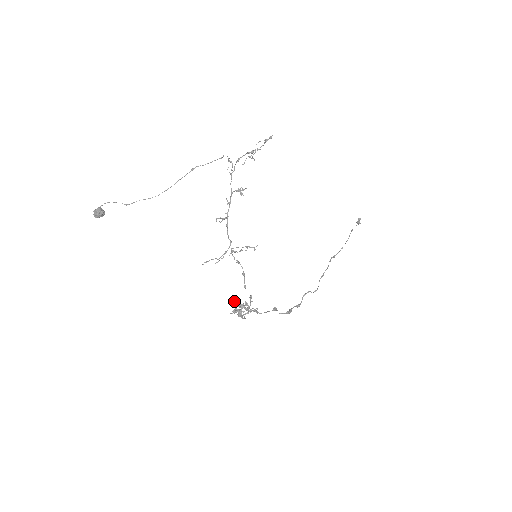
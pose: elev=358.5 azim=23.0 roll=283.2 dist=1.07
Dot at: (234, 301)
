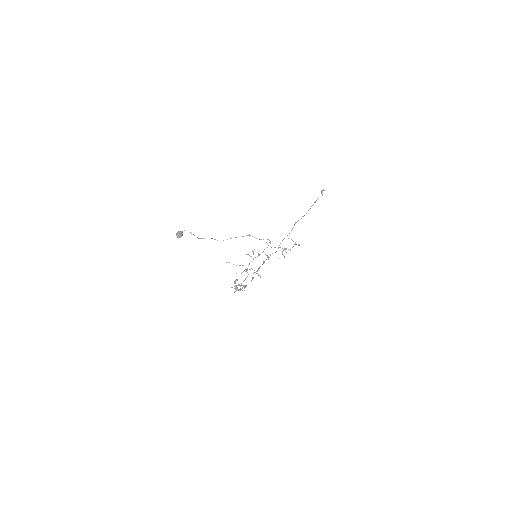
Dot at: (235, 281)
